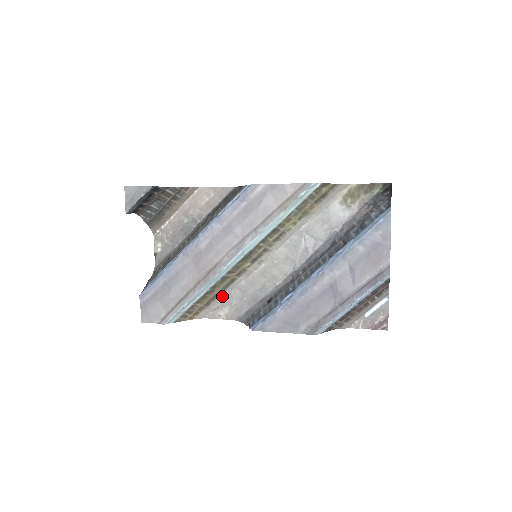
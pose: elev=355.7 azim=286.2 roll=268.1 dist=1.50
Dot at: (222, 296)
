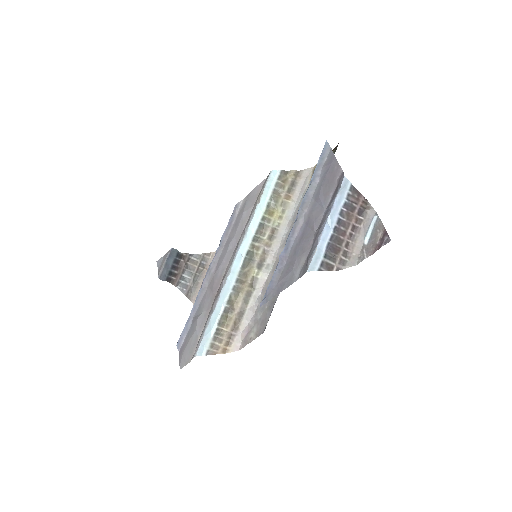
Dot at: (247, 316)
